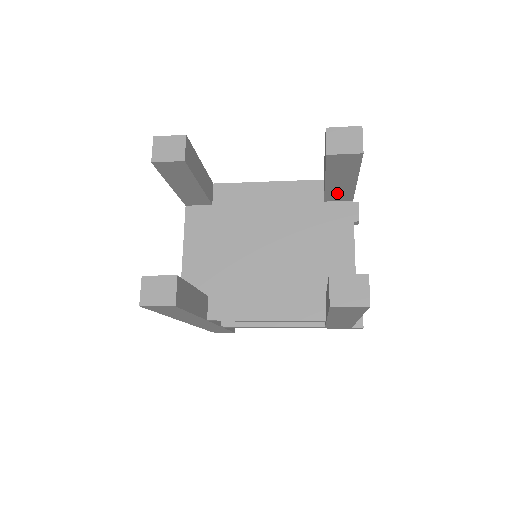
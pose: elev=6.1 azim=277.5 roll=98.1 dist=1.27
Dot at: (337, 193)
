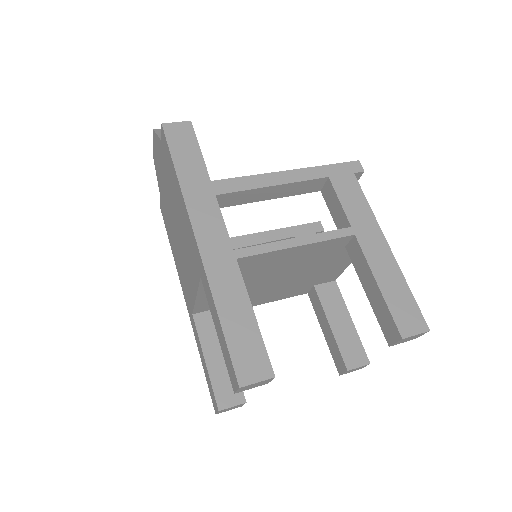
Dot at: occluded
